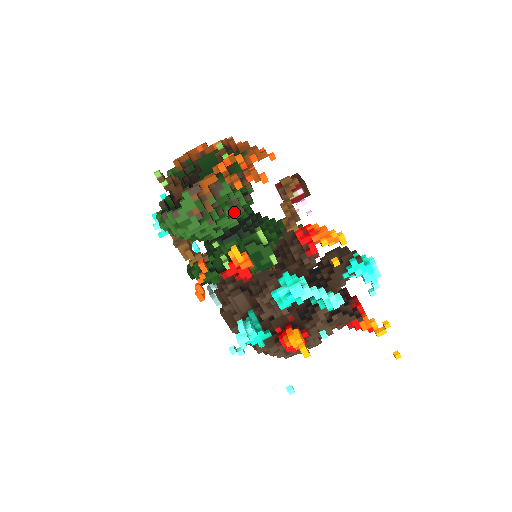
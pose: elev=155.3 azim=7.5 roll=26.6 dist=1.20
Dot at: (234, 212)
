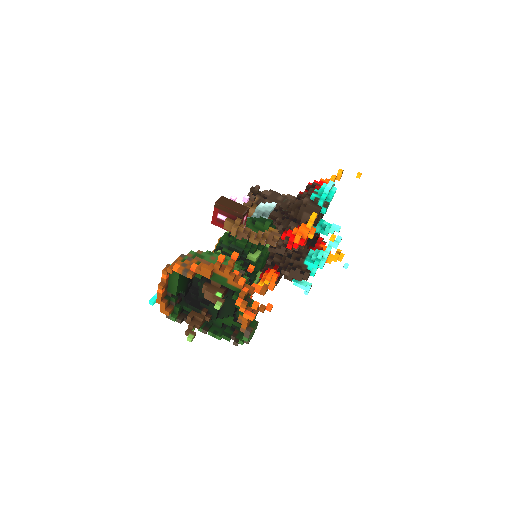
Dot at: occluded
